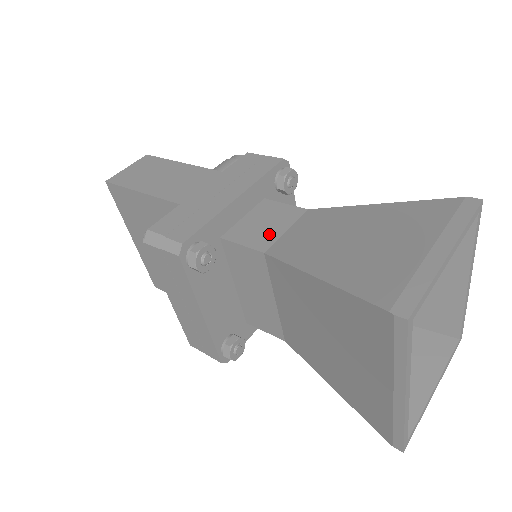
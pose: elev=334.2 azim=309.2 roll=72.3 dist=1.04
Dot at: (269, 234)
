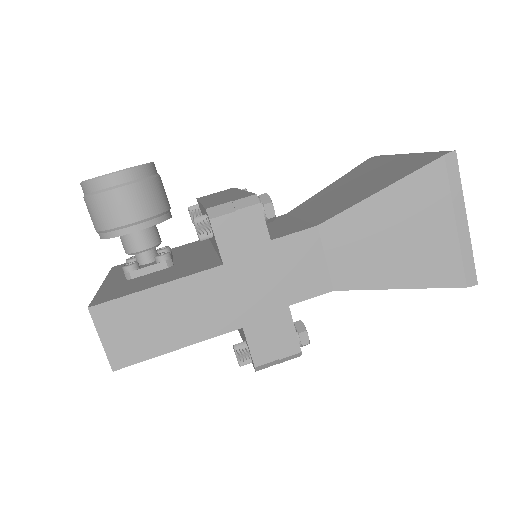
Dot at: (318, 274)
